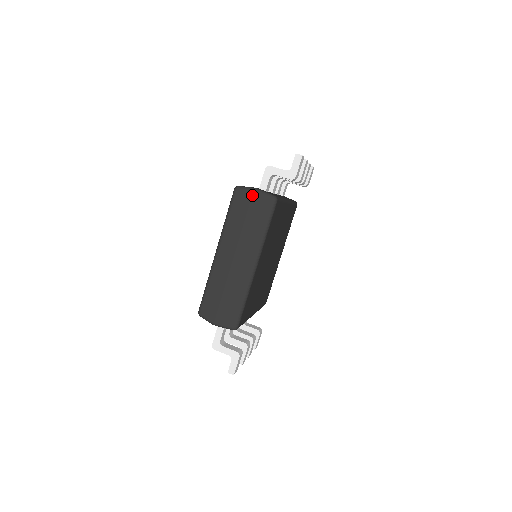
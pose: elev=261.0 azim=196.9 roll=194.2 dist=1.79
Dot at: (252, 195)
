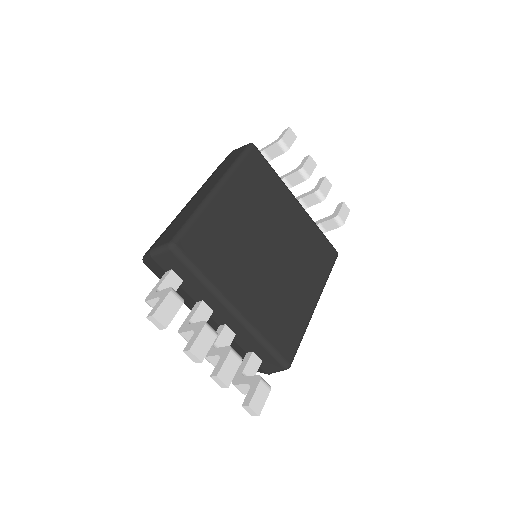
Dot at: (231, 153)
